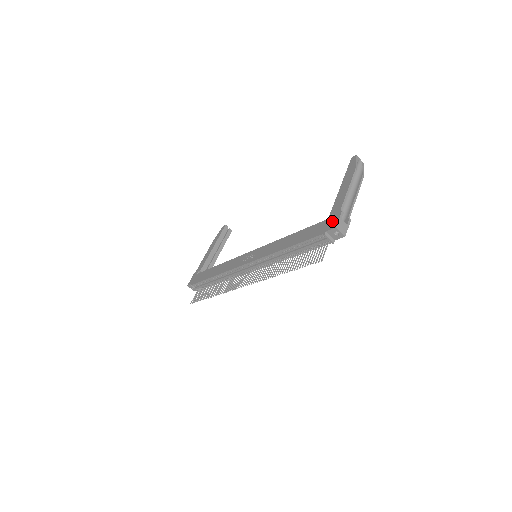
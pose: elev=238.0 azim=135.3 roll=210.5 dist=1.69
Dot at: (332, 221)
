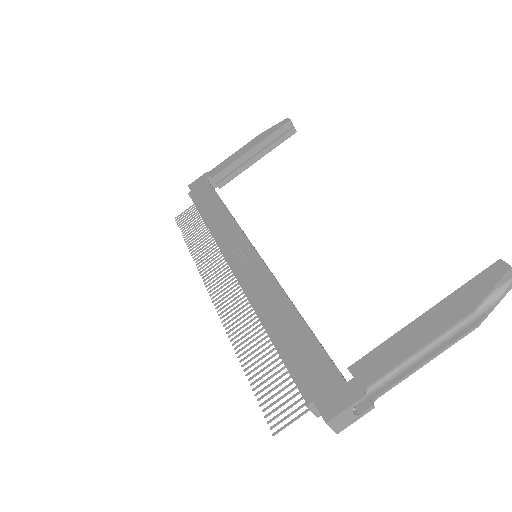
Dot at: (336, 394)
